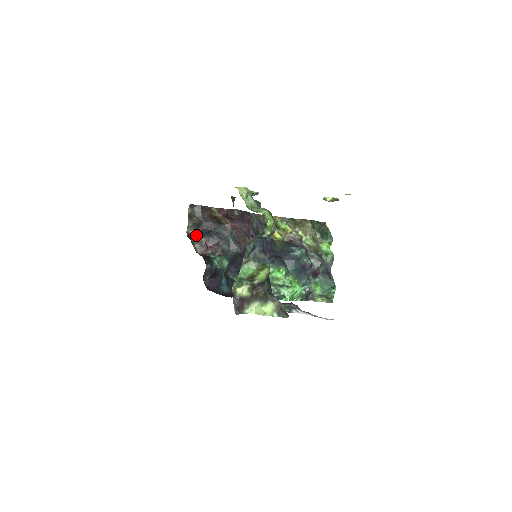
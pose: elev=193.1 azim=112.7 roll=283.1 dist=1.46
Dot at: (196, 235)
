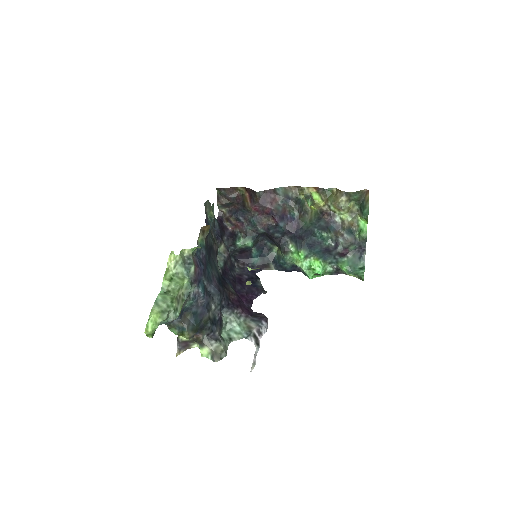
Dot at: (226, 214)
